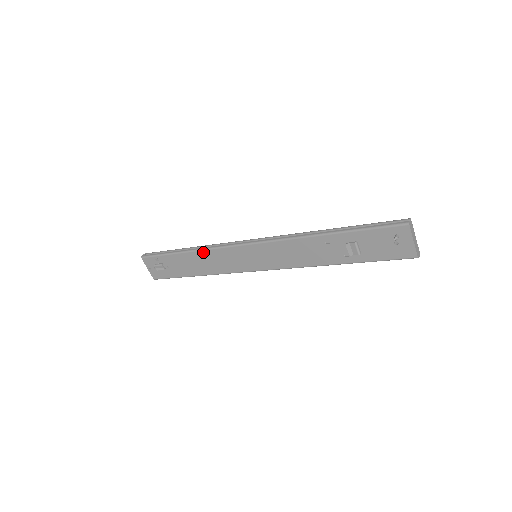
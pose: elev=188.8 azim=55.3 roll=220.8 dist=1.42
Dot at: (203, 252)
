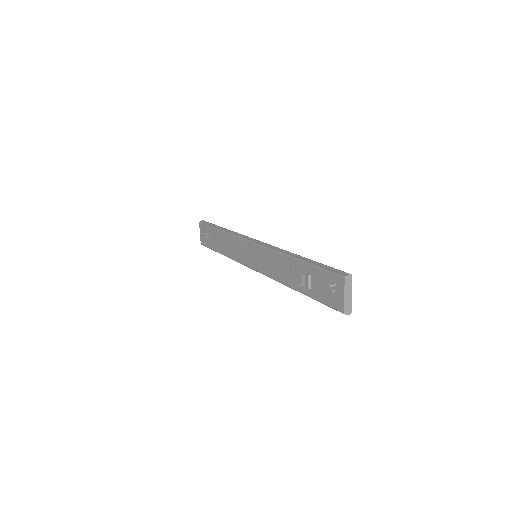
Dot at: (229, 235)
